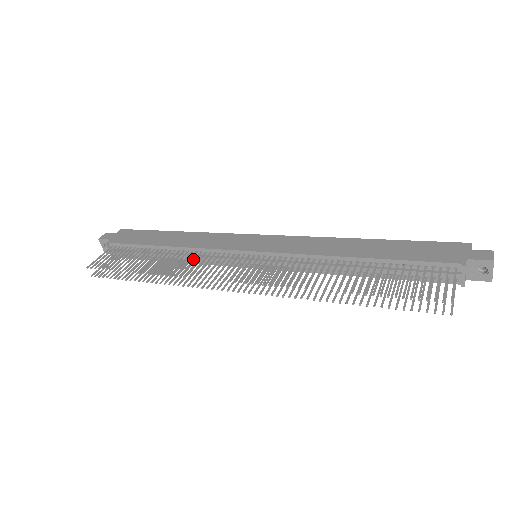
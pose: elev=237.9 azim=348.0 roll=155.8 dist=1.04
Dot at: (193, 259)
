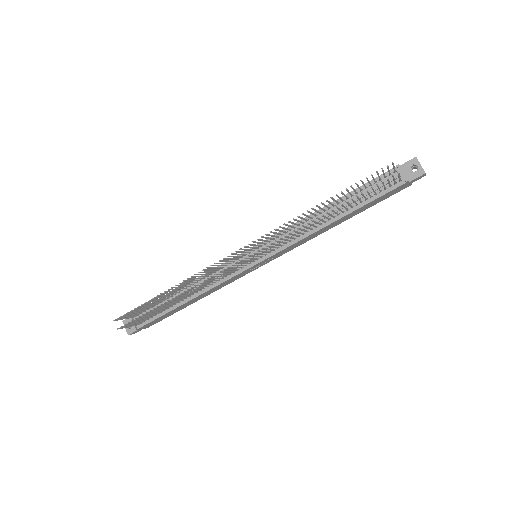
Dot at: (205, 274)
